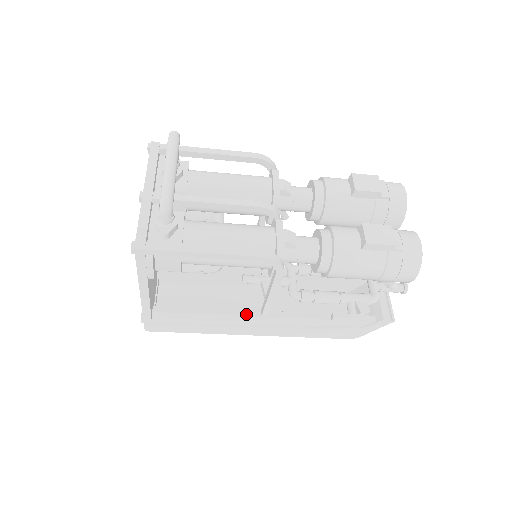
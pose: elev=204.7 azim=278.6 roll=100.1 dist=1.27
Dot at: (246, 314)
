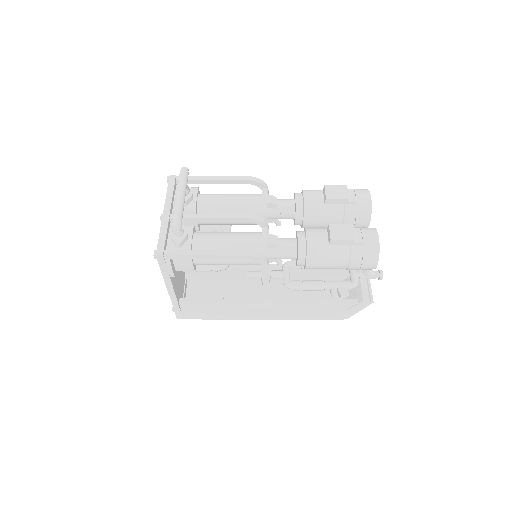
Dot at: (251, 302)
